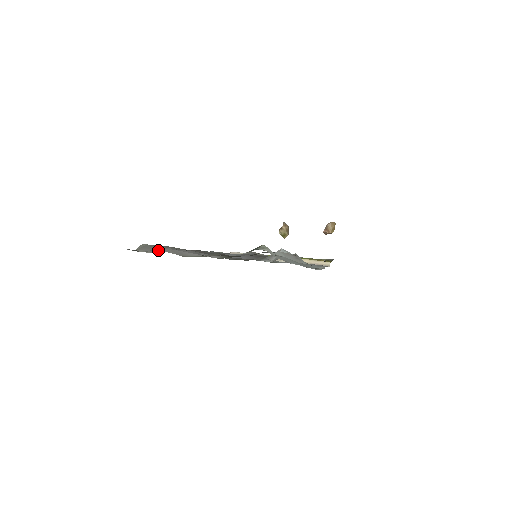
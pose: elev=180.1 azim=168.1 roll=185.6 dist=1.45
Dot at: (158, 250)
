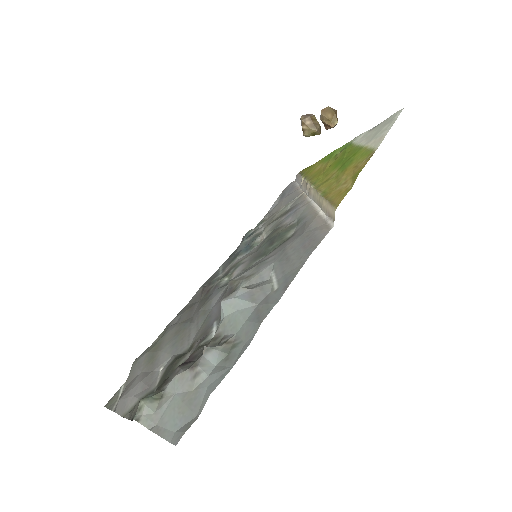
Dot at: (118, 401)
